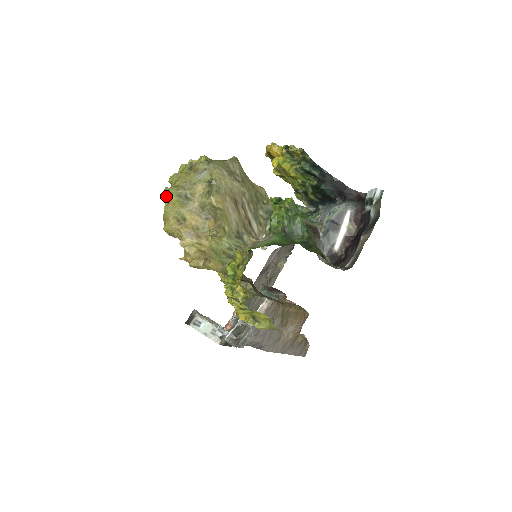
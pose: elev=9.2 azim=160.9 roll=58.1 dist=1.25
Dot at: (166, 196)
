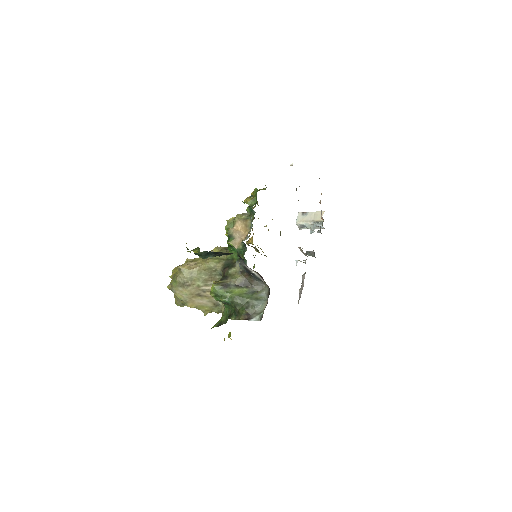
Dot at: occluded
